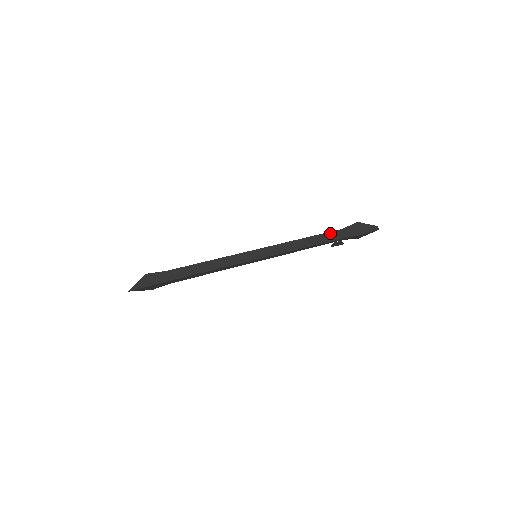
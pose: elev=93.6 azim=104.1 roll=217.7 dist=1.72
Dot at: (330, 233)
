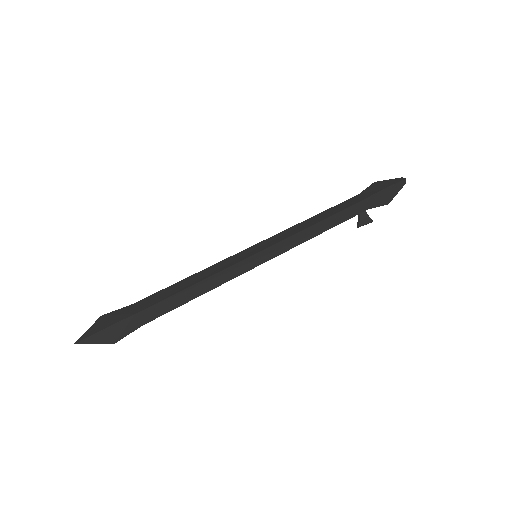
Dot at: (345, 202)
